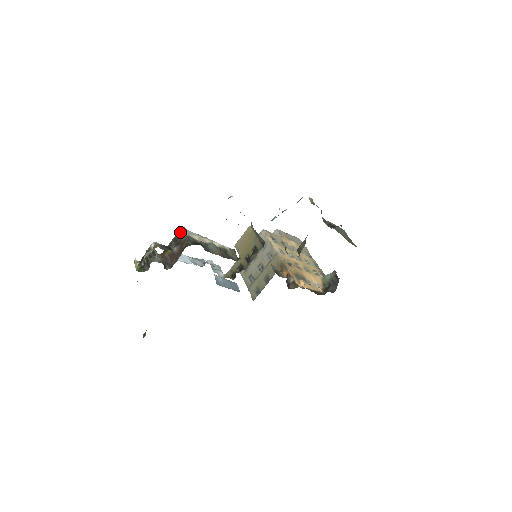
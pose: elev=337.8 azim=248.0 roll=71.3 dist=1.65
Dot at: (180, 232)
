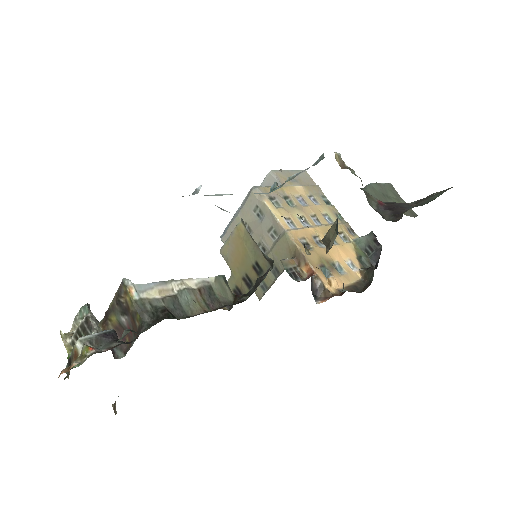
Dot at: (123, 291)
